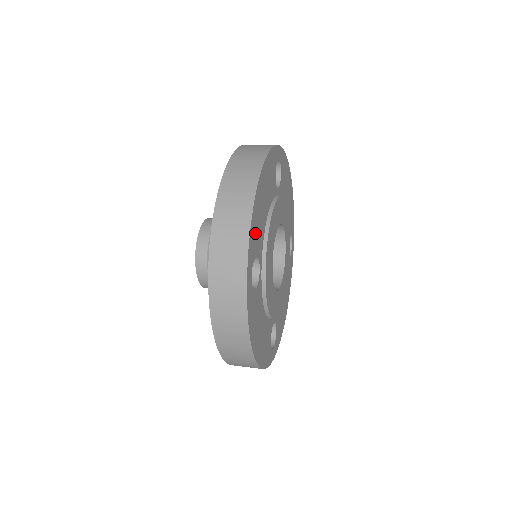
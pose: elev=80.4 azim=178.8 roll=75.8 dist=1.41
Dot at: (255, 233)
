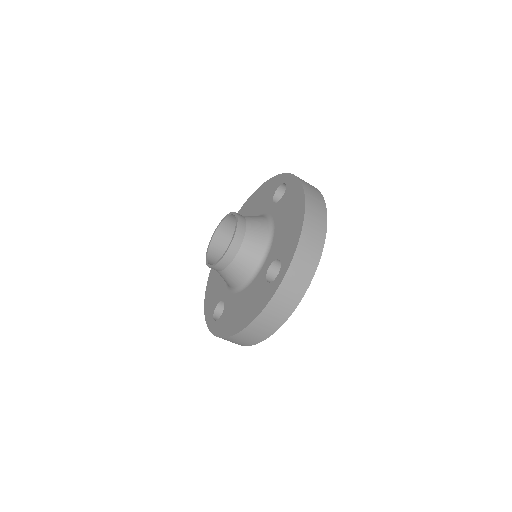
Dot at: occluded
